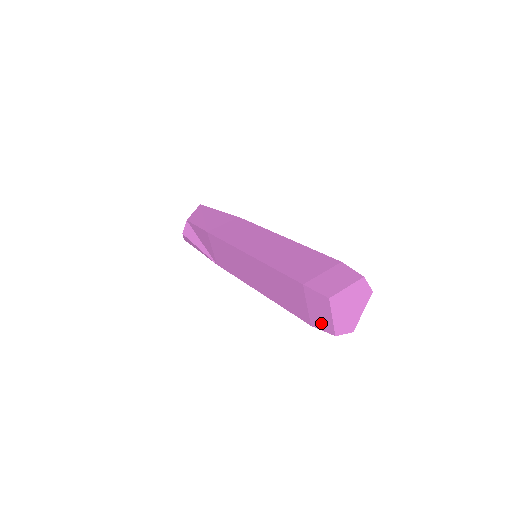
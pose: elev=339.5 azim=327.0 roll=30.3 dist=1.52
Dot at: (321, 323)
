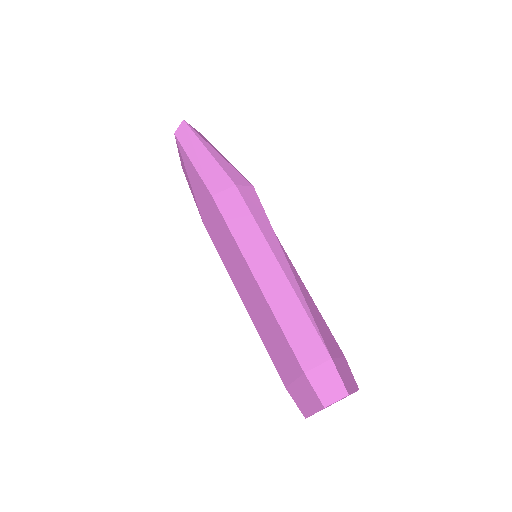
Dot at: occluded
